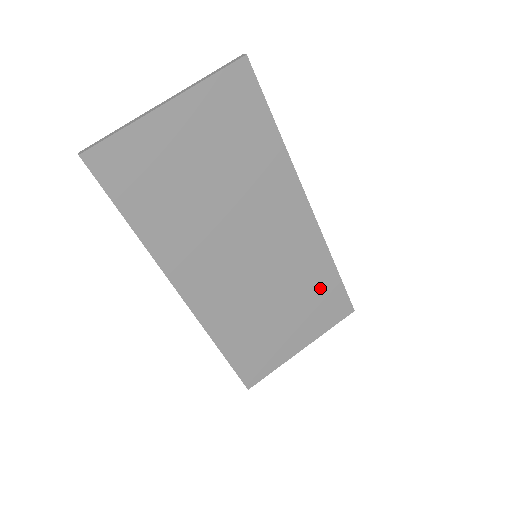
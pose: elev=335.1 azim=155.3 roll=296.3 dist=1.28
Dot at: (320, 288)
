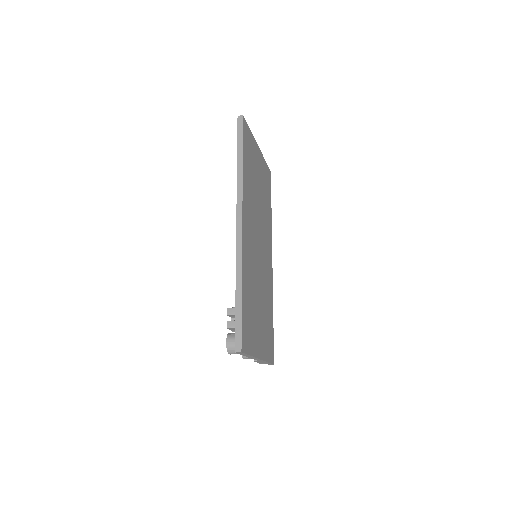
Dot at: (269, 319)
